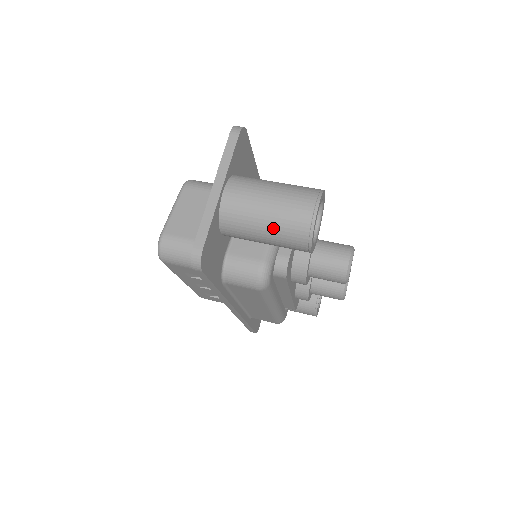
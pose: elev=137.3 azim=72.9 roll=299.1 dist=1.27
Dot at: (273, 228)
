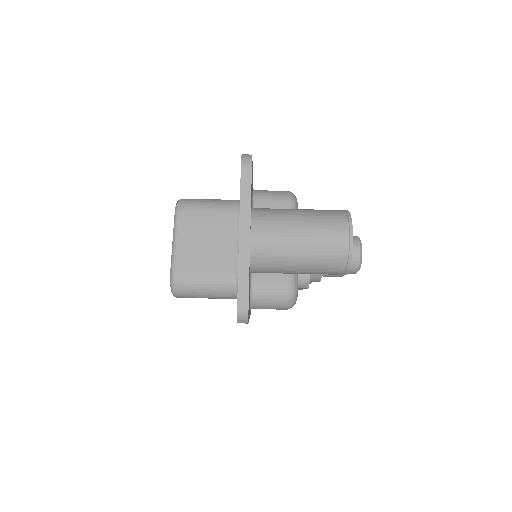
Dot at: (309, 264)
